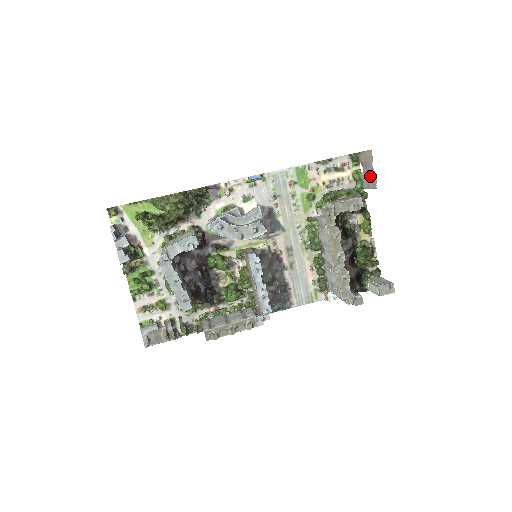
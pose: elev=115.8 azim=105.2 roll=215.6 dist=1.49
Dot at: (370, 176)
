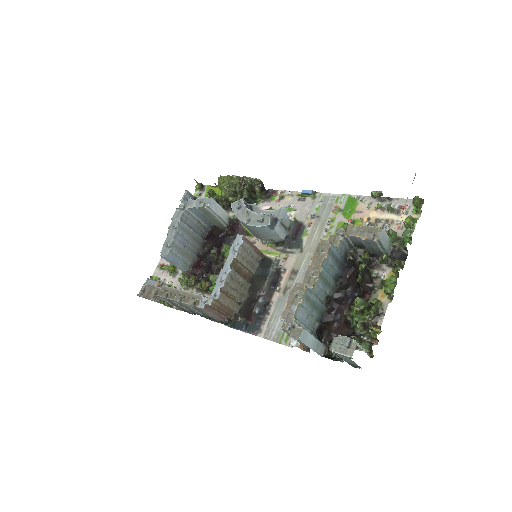
Dot at: occluded
